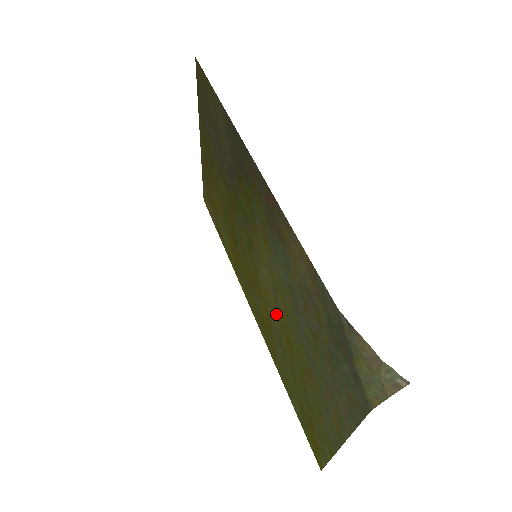
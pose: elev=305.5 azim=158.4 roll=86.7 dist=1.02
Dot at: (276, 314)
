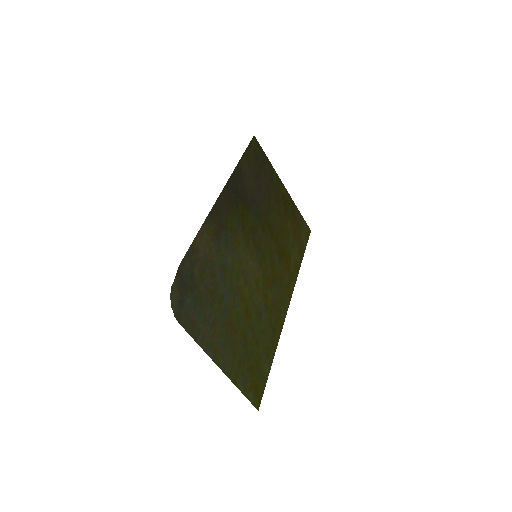
Dot at: (252, 293)
